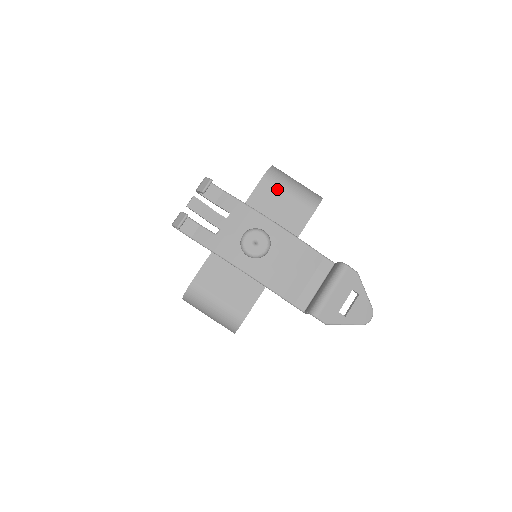
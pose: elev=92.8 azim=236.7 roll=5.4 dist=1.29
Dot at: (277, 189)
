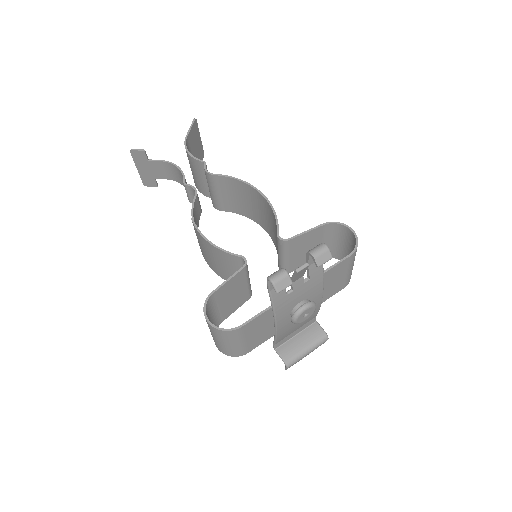
Dot at: (347, 268)
